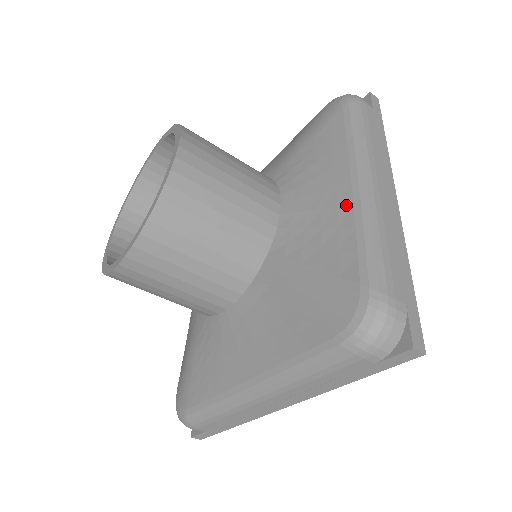
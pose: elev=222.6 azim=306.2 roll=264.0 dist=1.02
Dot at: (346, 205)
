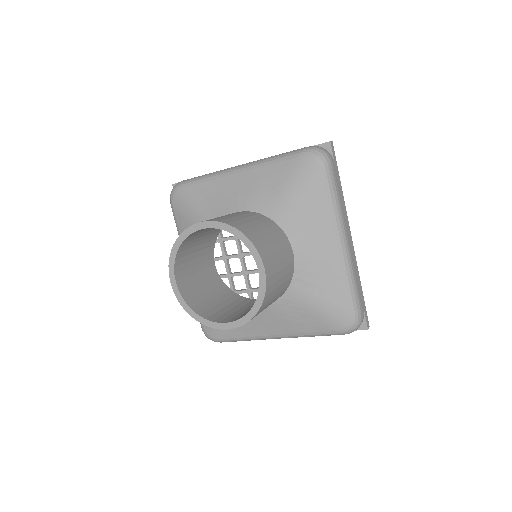
Dot at: (336, 261)
